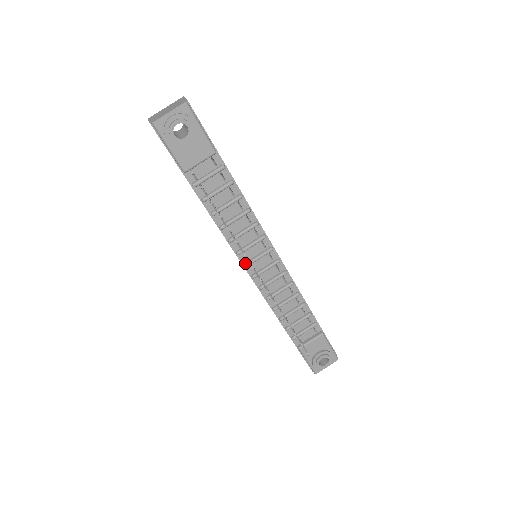
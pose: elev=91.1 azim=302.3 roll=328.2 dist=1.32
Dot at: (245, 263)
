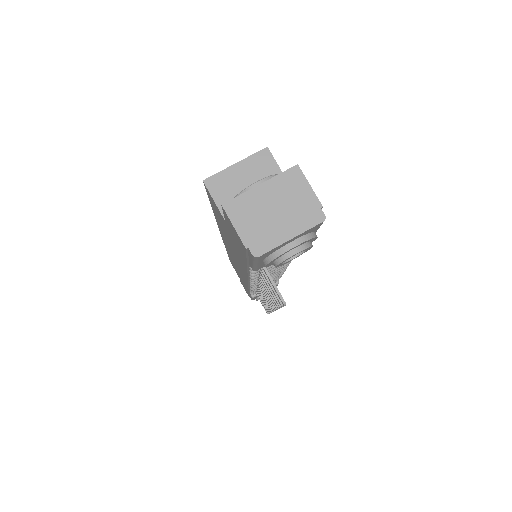
Dot at: occluded
